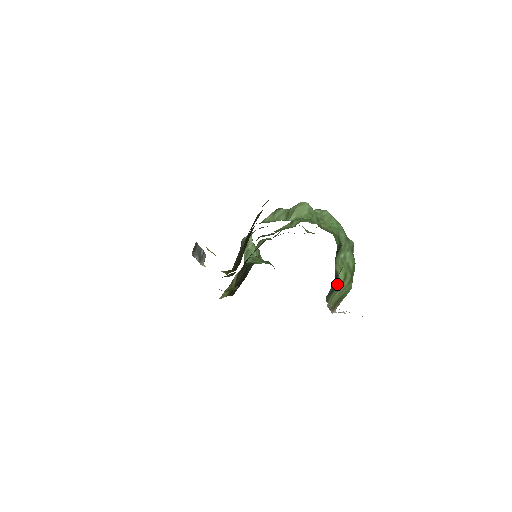
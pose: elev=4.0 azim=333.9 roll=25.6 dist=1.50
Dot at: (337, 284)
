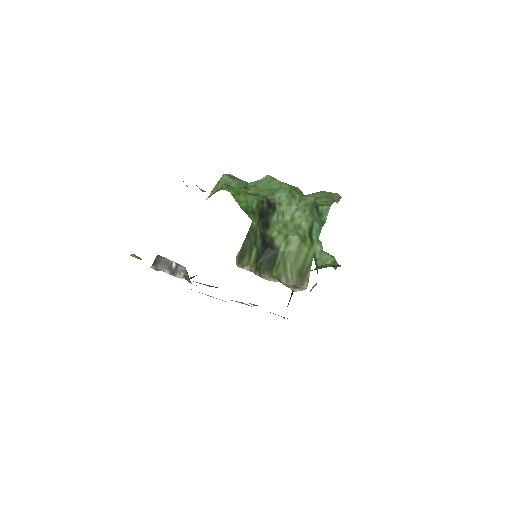
Dot at: (273, 252)
